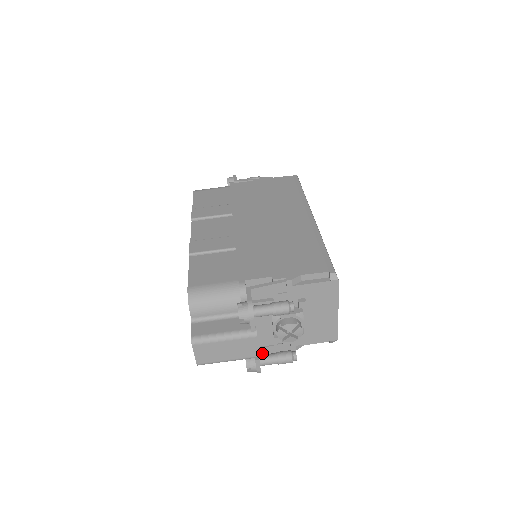
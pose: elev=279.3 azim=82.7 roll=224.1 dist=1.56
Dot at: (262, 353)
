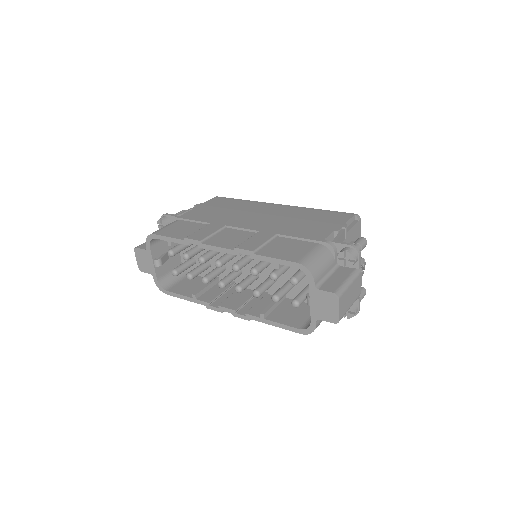
Dot at: occluded
